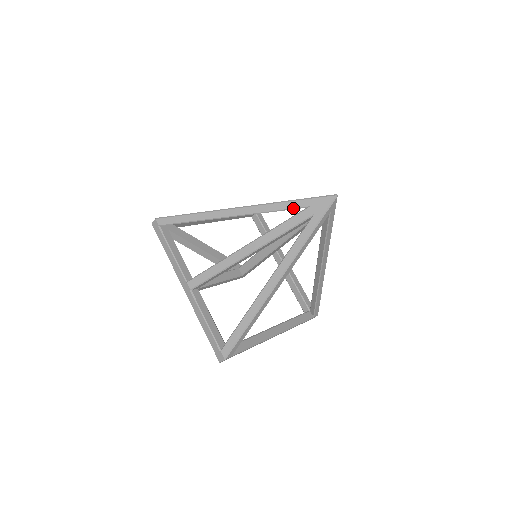
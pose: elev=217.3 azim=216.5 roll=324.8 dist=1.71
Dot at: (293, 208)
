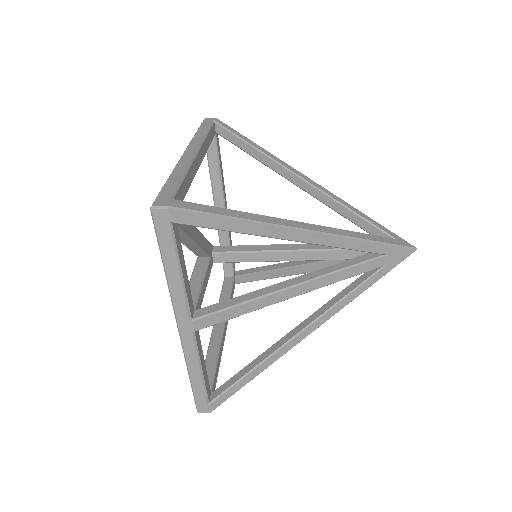
Dot at: (371, 252)
